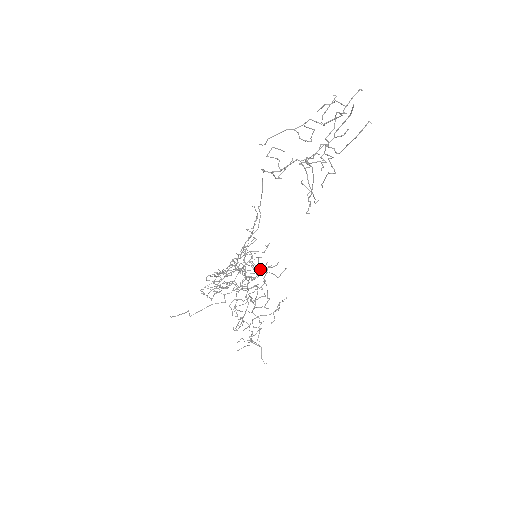
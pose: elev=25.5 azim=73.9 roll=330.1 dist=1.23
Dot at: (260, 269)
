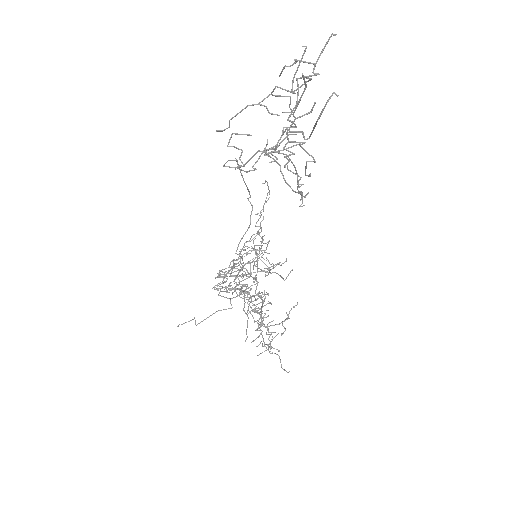
Dot at: (264, 270)
